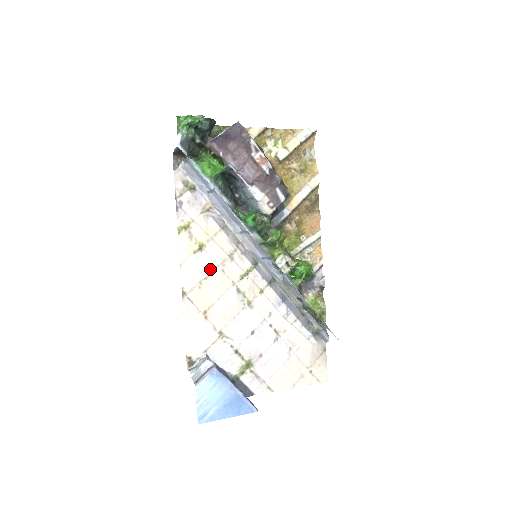
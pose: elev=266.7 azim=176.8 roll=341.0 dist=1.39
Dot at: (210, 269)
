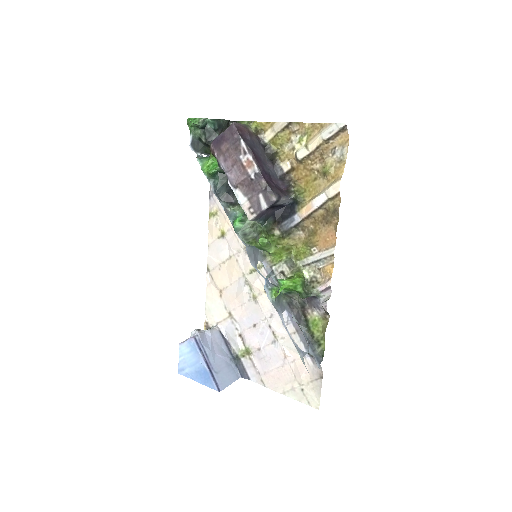
Dot at: (228, 256)
